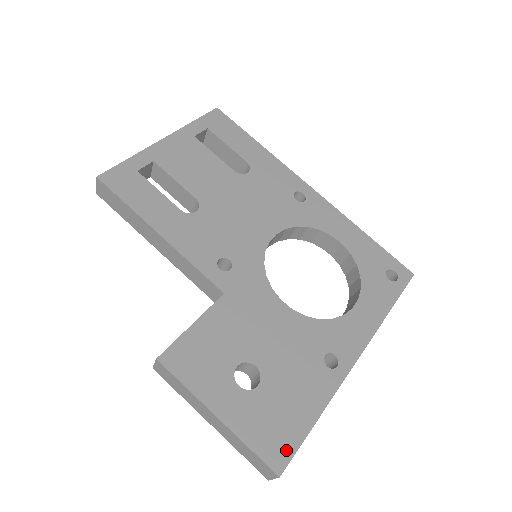
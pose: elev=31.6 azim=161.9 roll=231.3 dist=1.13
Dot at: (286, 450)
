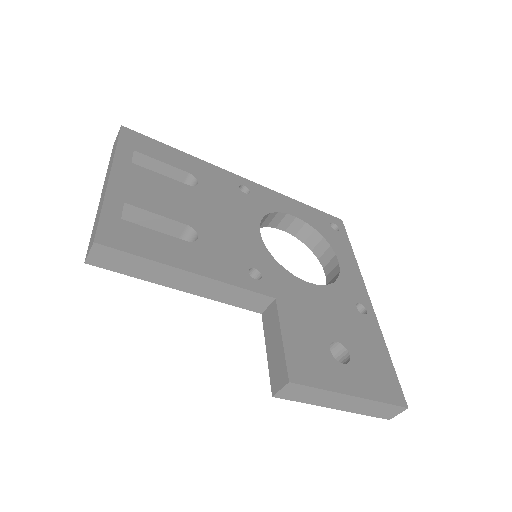
Dot at: (396, 387)
